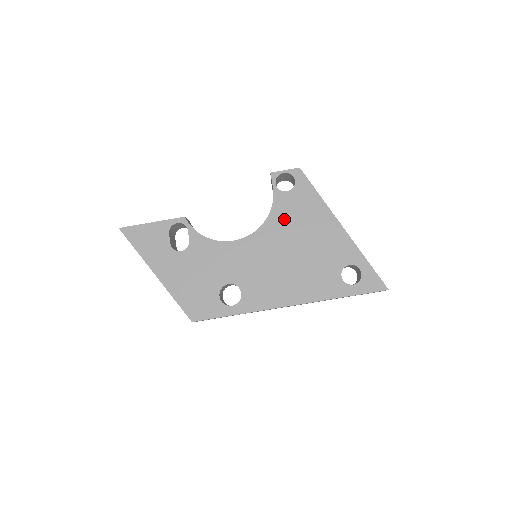
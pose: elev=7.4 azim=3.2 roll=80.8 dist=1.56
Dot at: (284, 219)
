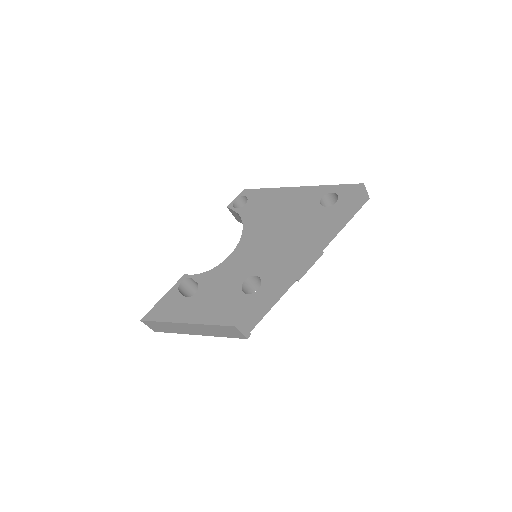
Dot at: (255, 217)
